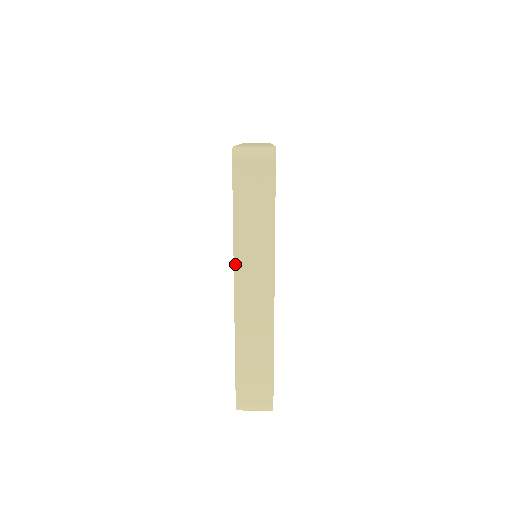
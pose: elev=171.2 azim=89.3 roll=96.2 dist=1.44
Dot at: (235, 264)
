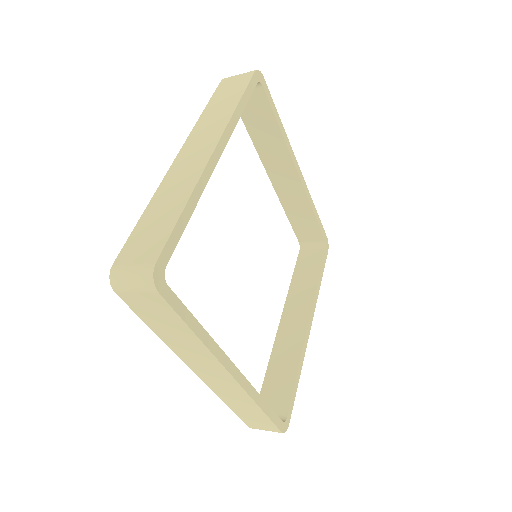
Dot at: (181, 358)
